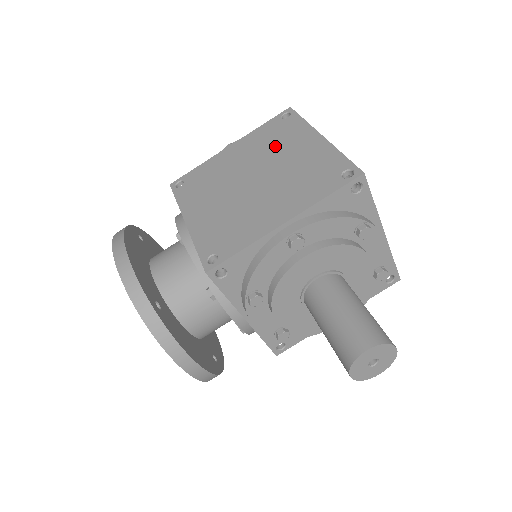
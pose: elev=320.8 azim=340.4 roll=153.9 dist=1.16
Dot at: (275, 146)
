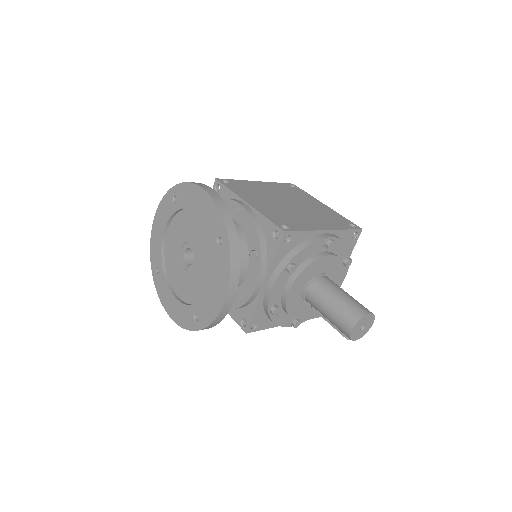
Dot at: (295, 196)
